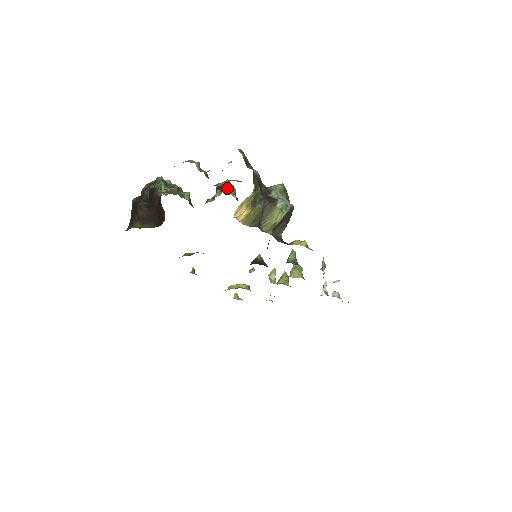
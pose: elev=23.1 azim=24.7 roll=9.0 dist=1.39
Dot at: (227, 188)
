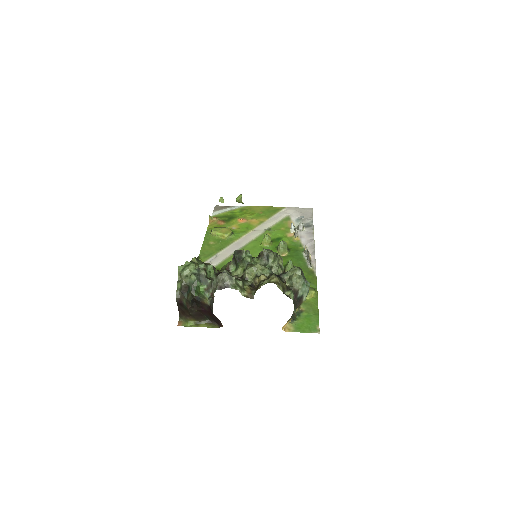
Dot at: (248, 263)
